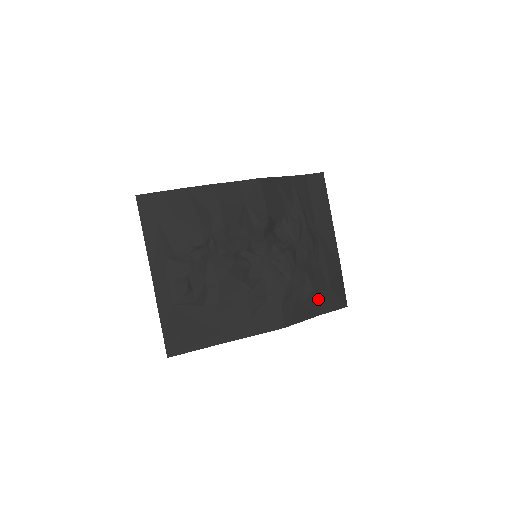
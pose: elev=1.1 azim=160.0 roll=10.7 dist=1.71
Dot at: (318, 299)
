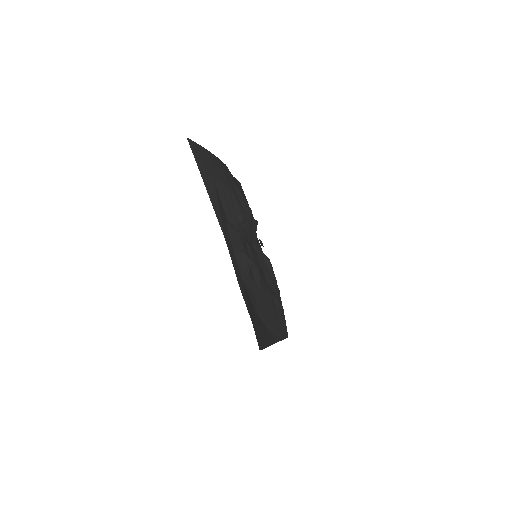
Dot at: occluded
